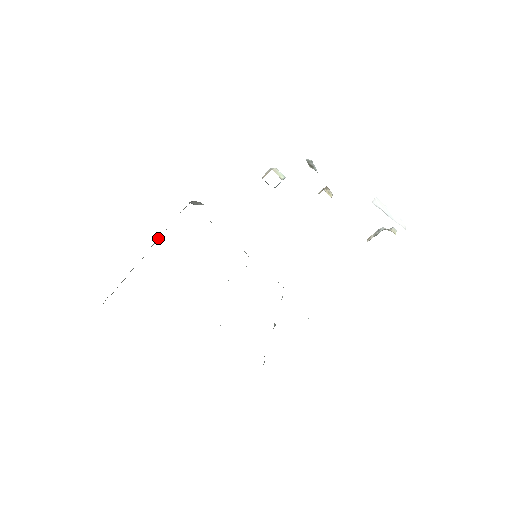
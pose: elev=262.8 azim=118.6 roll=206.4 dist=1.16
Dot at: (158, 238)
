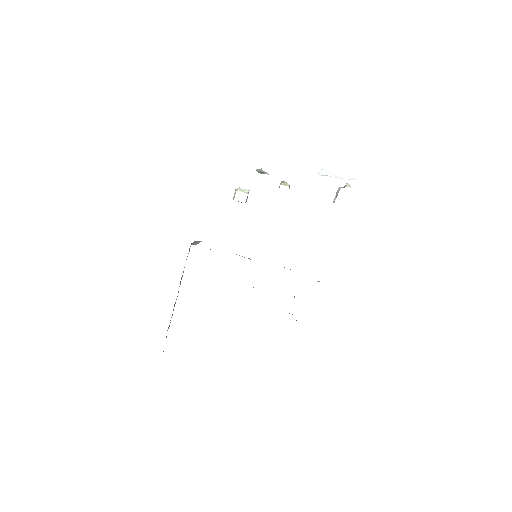
Dot at: (181, 279)
